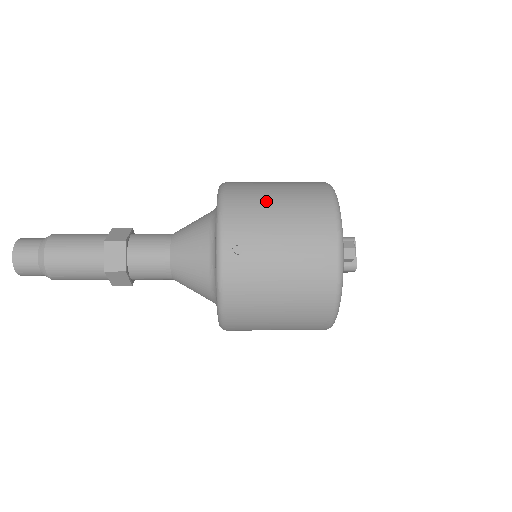
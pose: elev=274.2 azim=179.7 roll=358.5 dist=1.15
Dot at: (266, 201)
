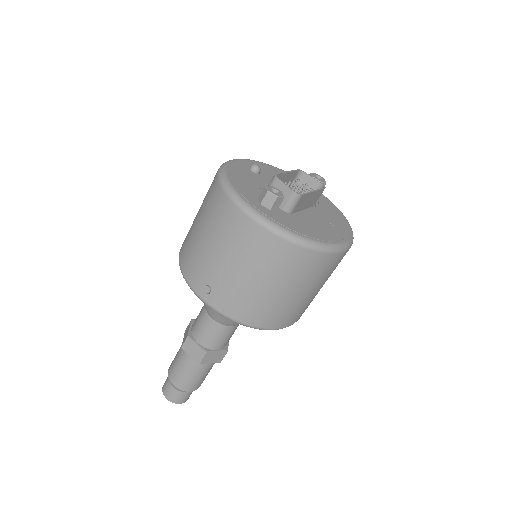
Dot at: (194, 236)
